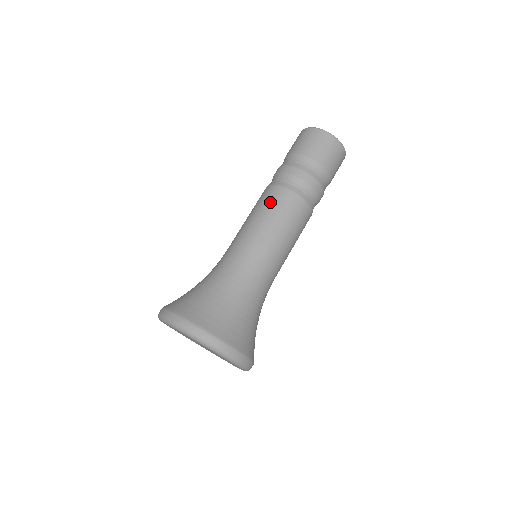
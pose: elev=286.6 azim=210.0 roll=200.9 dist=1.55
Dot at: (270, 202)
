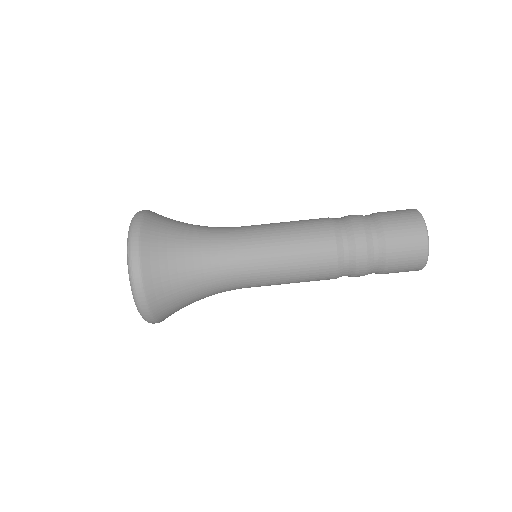
Dot at: (312, 247)
